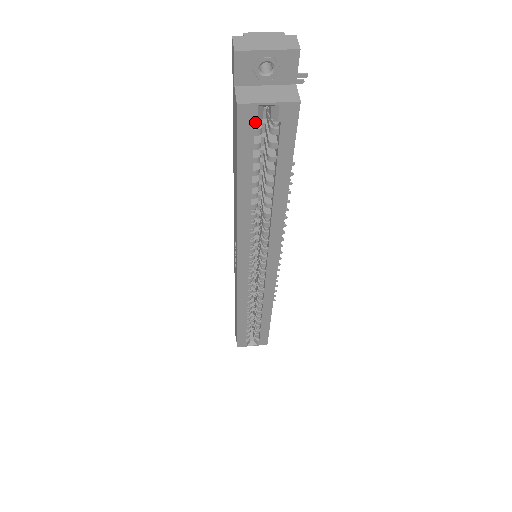
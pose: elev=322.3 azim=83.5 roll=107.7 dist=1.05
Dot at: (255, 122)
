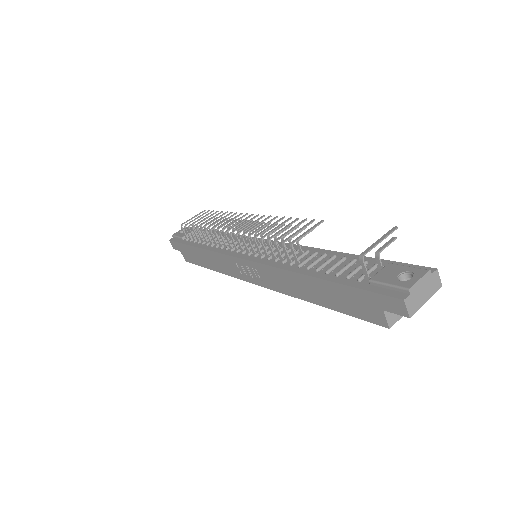
Dot at: occluded
